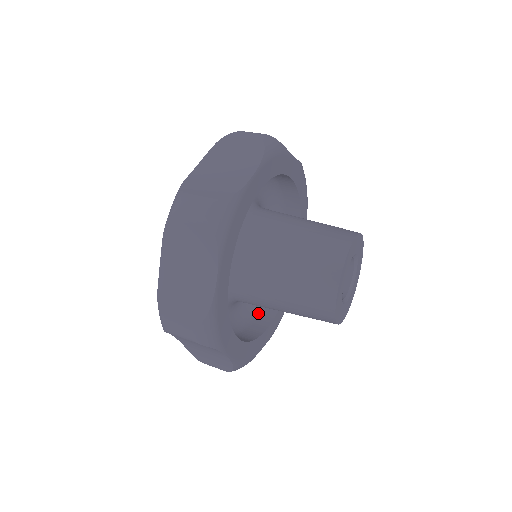
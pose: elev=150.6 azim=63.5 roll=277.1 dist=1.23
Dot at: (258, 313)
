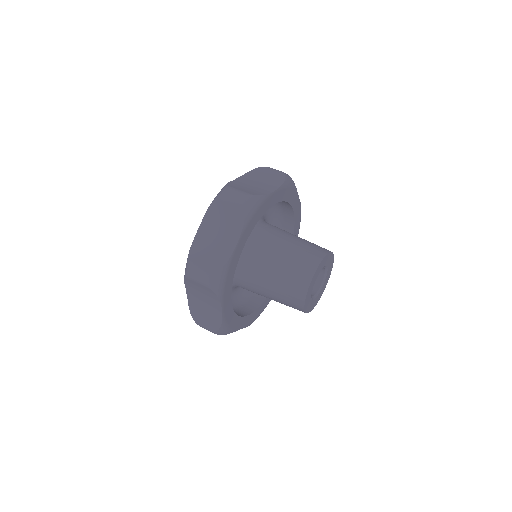
Dot at: occluded
